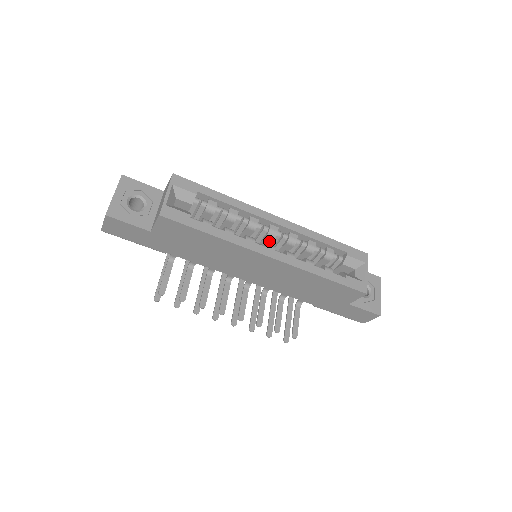
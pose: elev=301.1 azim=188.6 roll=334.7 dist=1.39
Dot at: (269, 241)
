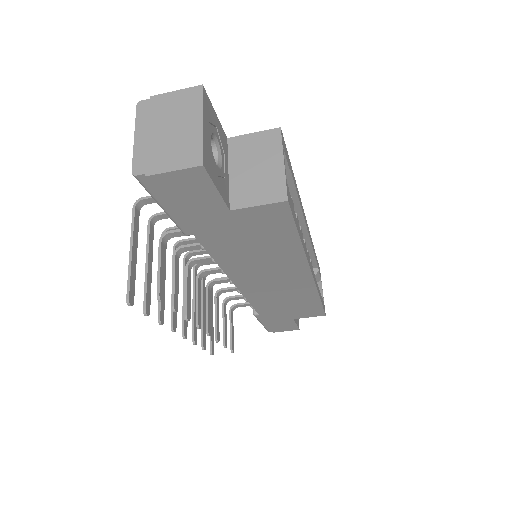
Dot at: occluded
